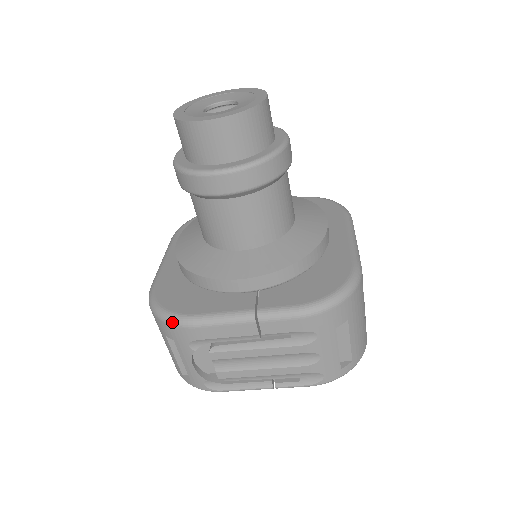
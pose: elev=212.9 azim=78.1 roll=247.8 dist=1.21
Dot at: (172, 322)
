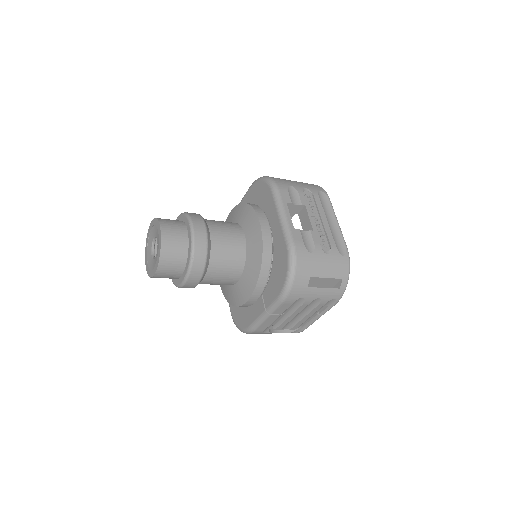
Dot at: (246, 333)
